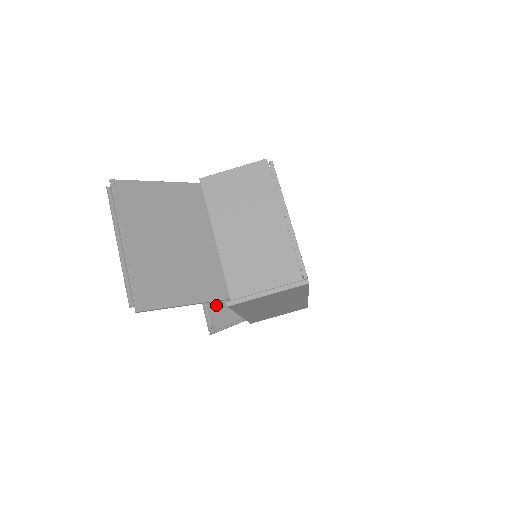
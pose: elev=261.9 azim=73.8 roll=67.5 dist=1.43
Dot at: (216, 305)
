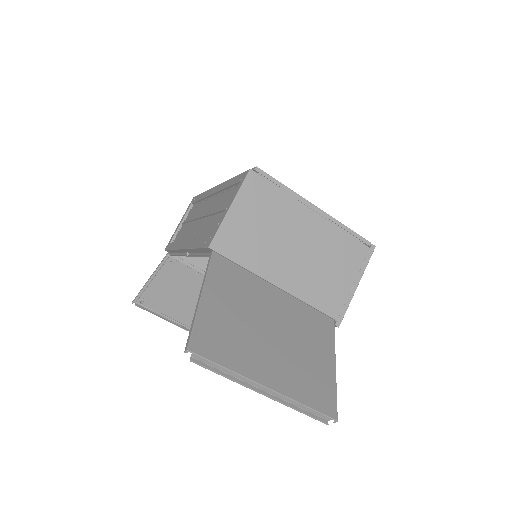
Dot at: occluded
